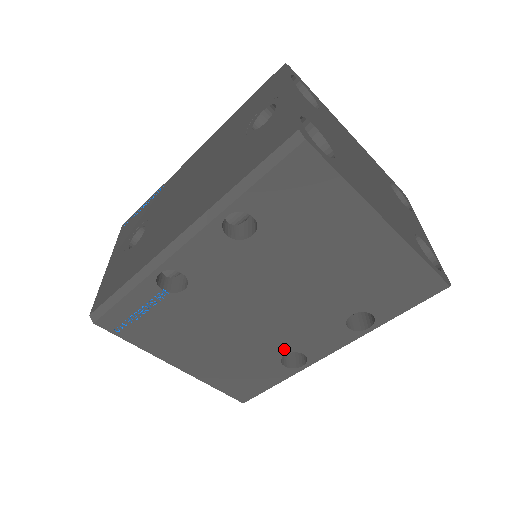
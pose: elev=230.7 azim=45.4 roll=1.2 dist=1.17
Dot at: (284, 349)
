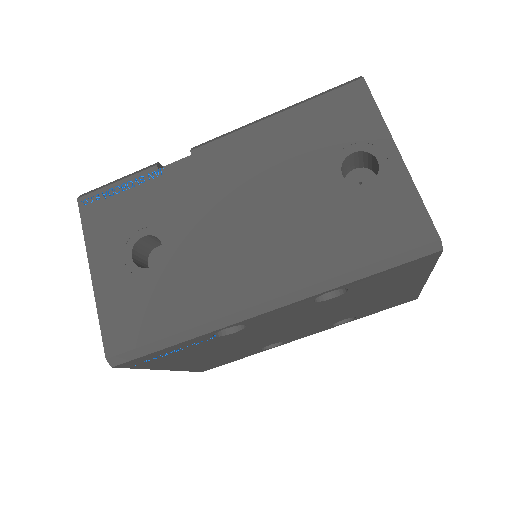
Dot at: (273, 343)
